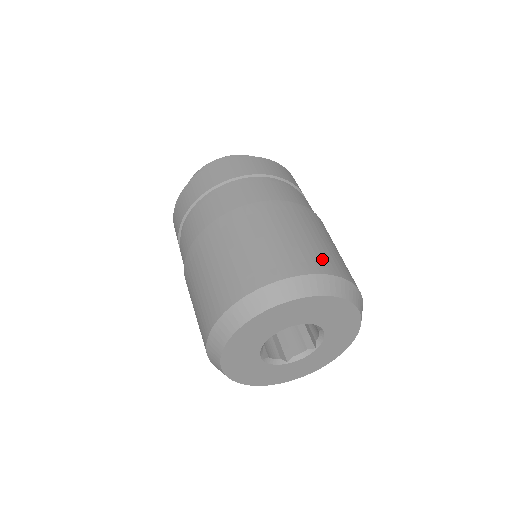
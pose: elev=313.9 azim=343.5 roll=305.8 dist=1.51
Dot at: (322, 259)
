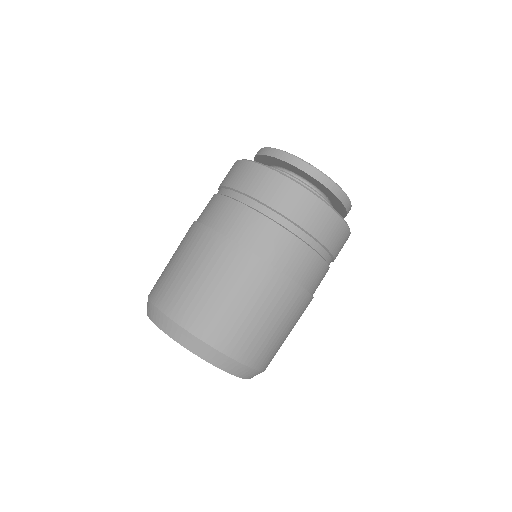
Dot at: occluded
